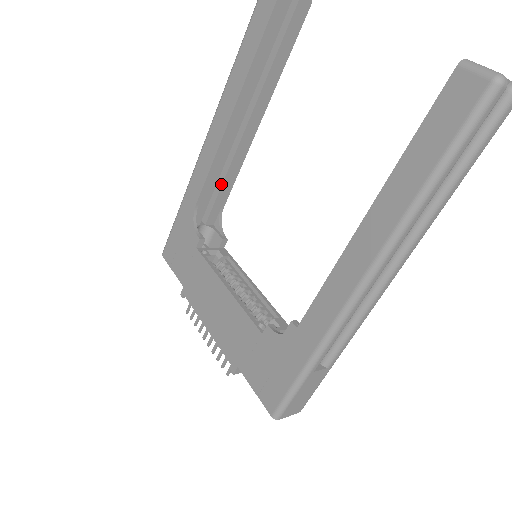
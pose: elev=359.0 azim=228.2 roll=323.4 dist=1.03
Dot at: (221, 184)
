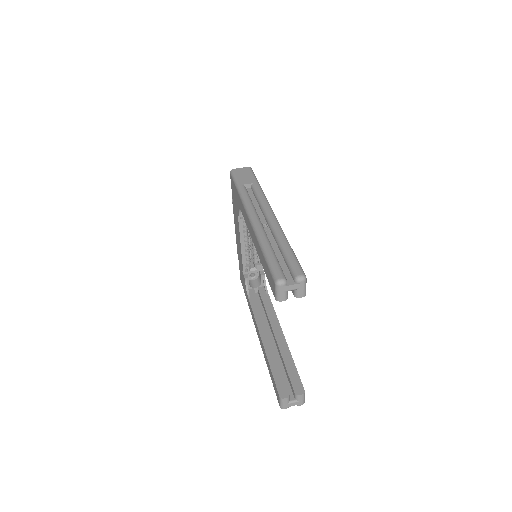
Dot at: occluded
